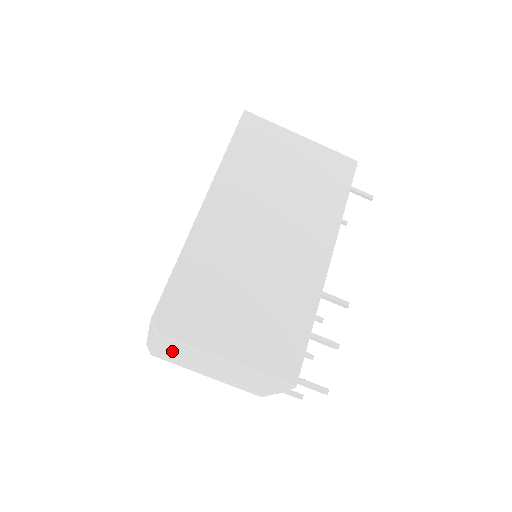
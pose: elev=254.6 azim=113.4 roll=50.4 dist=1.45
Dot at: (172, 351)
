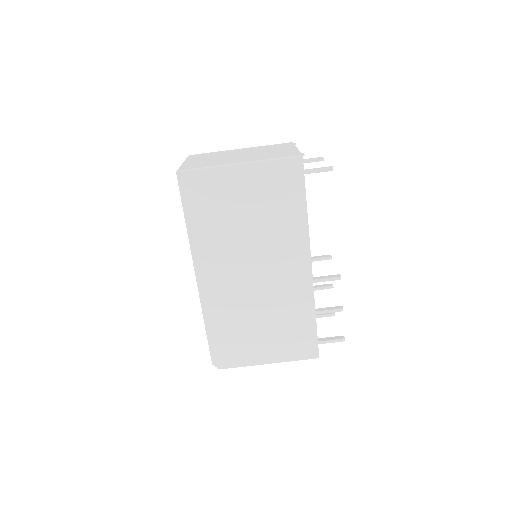
Dot at: occluded
